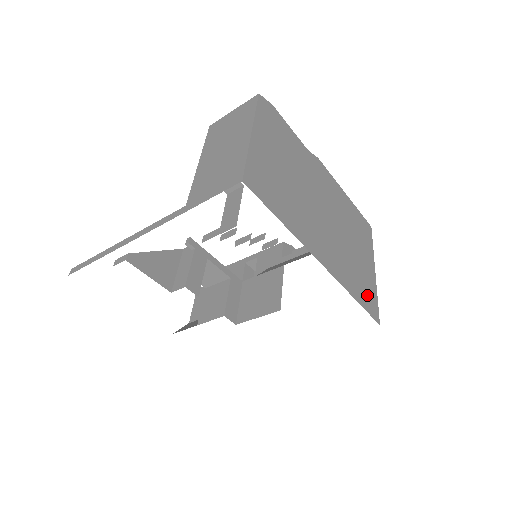
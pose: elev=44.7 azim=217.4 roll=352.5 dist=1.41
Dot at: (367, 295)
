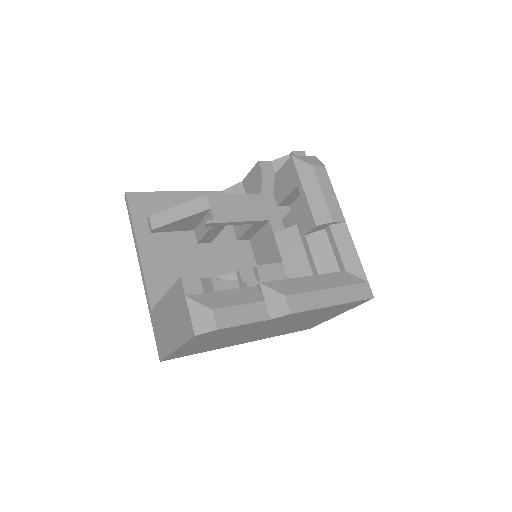
Dot at: occluded
